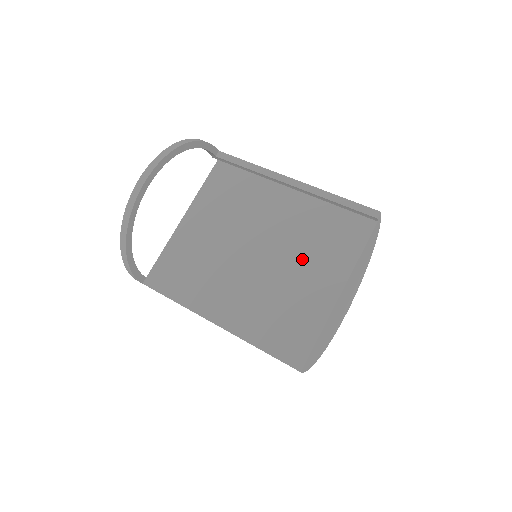
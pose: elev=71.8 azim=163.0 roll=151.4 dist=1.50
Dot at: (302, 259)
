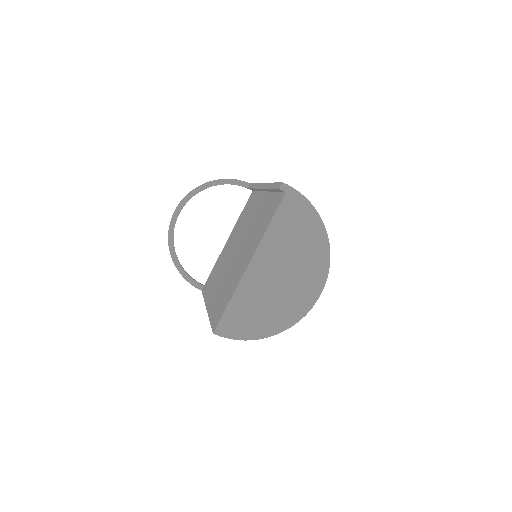
Dot at: (248, 244)
